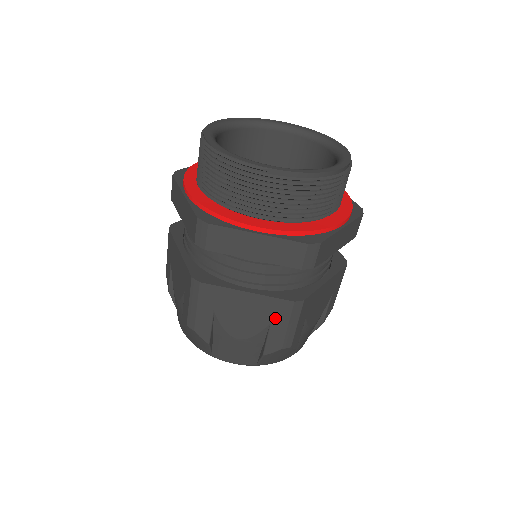
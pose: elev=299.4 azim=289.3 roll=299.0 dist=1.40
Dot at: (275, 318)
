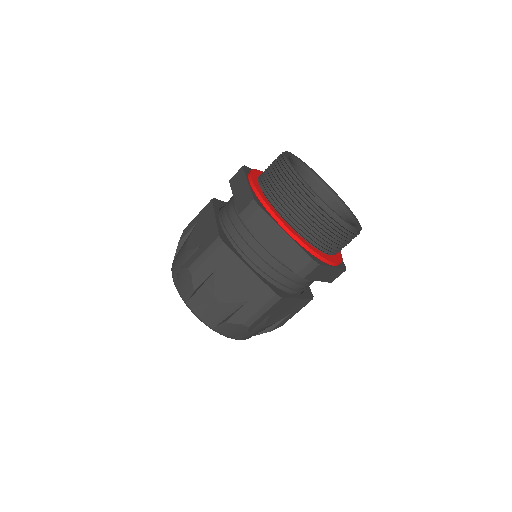
Dot at: (255, 298)
